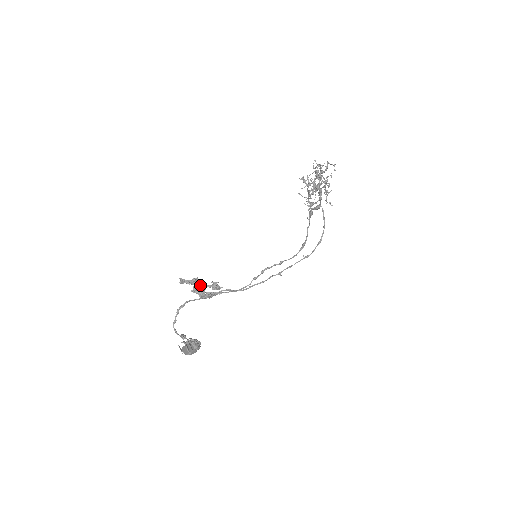
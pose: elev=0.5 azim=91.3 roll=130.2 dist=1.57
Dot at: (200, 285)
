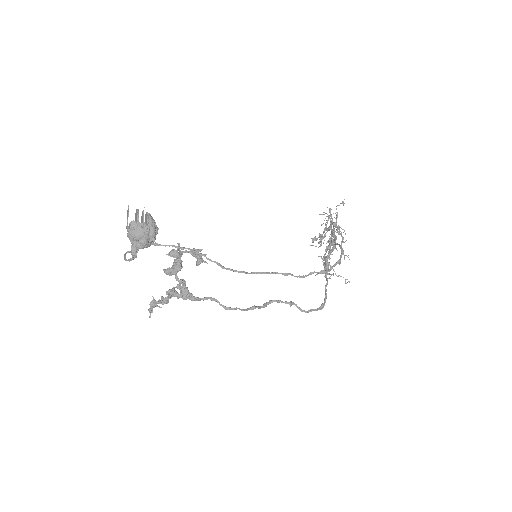
Dot at: occluded
